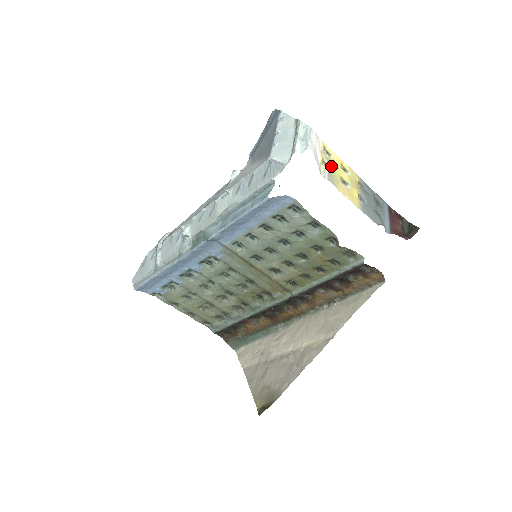
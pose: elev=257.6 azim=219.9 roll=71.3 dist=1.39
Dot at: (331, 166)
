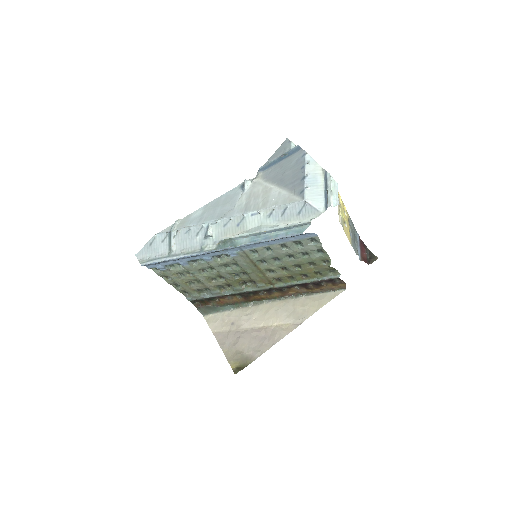
Dot at: (341, 211)
